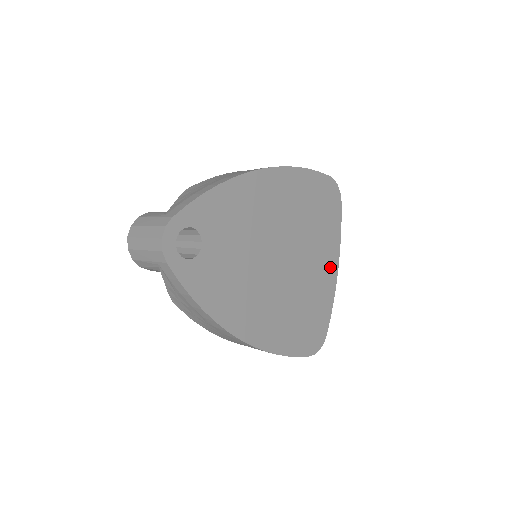
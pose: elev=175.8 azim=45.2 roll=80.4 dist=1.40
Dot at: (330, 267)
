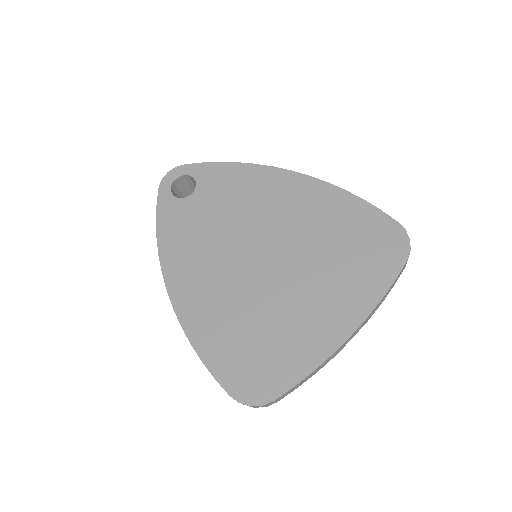
Dot at: (336, 322)
